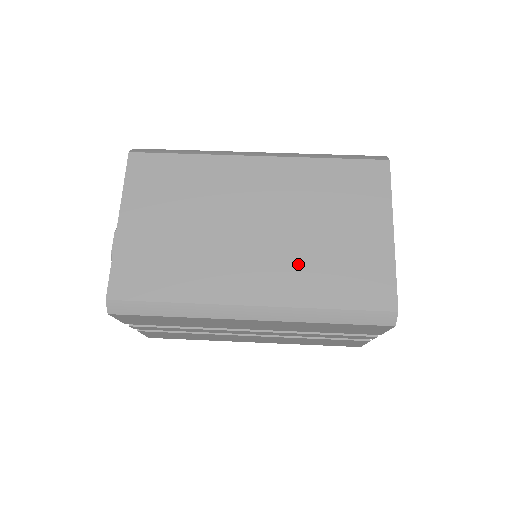
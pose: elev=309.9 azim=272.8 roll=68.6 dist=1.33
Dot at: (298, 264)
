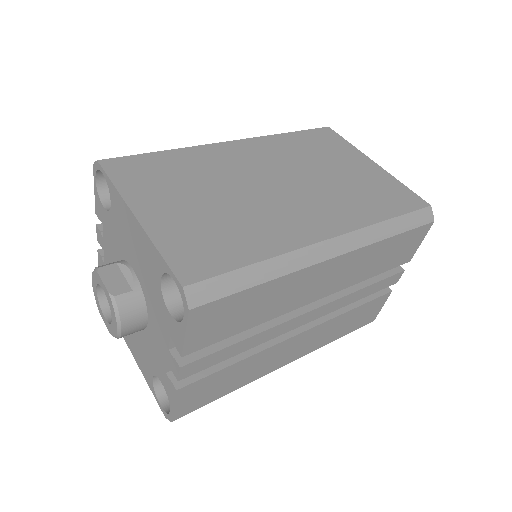
Dot at: (336, 199)
